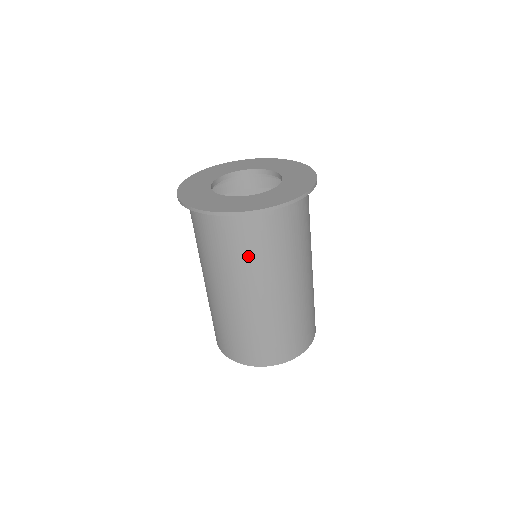
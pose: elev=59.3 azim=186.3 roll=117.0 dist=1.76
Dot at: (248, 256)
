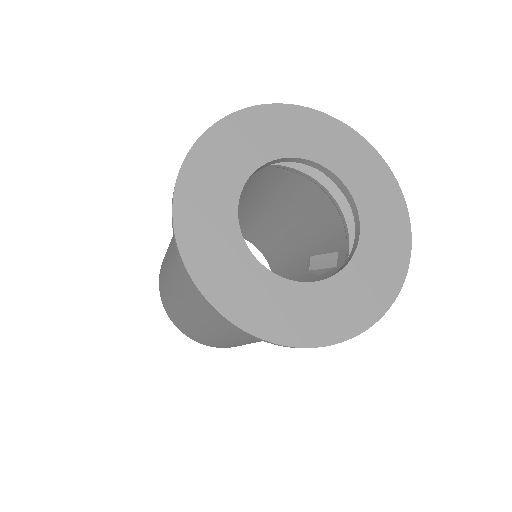
Dot at: occluded
